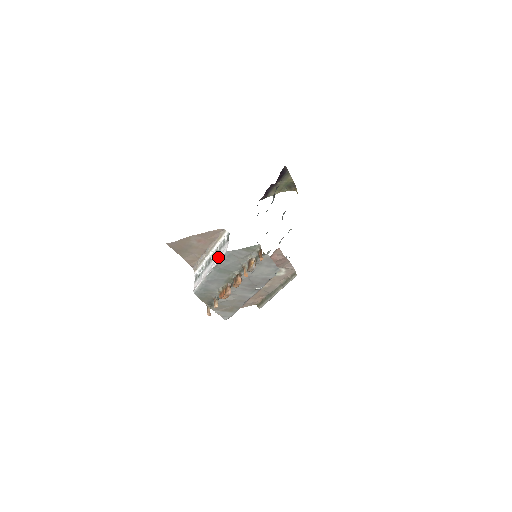
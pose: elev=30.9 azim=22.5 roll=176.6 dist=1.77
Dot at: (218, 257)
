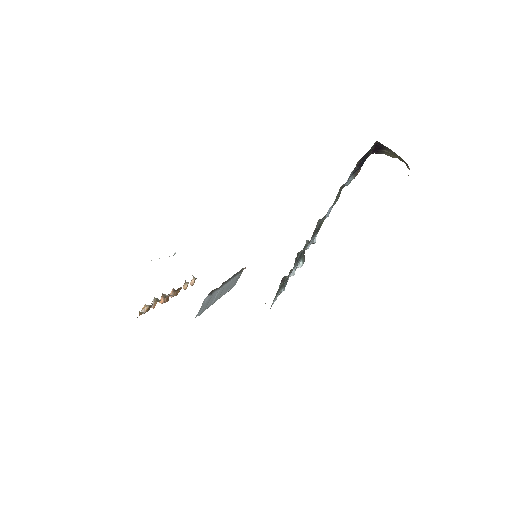
Dot at: occluded
